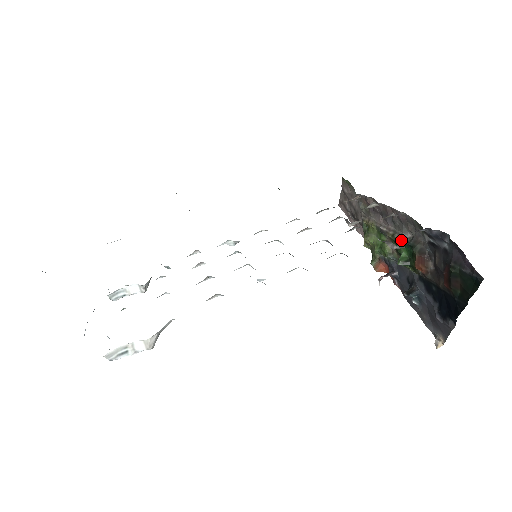
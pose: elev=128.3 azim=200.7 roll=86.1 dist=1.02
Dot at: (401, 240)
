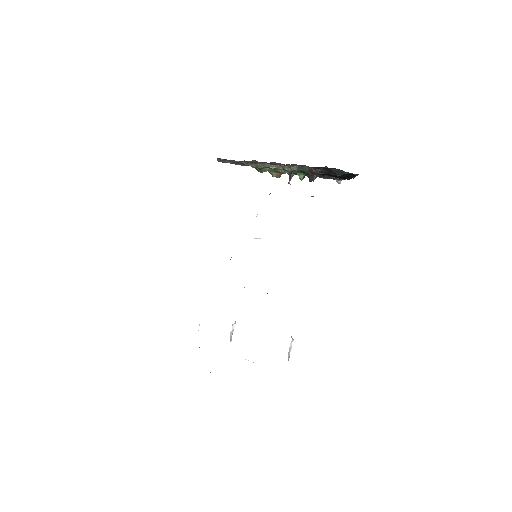
Dot at: (292, 170)
